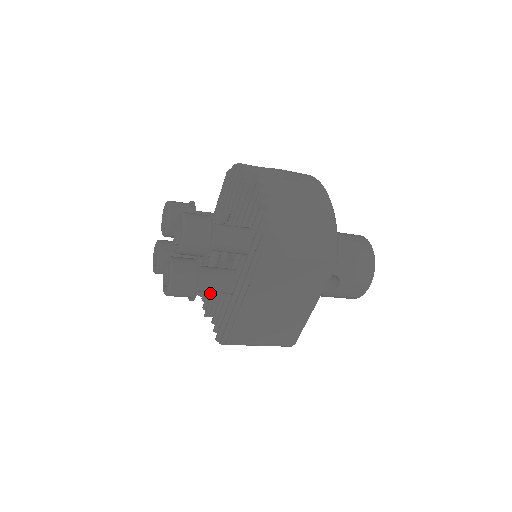
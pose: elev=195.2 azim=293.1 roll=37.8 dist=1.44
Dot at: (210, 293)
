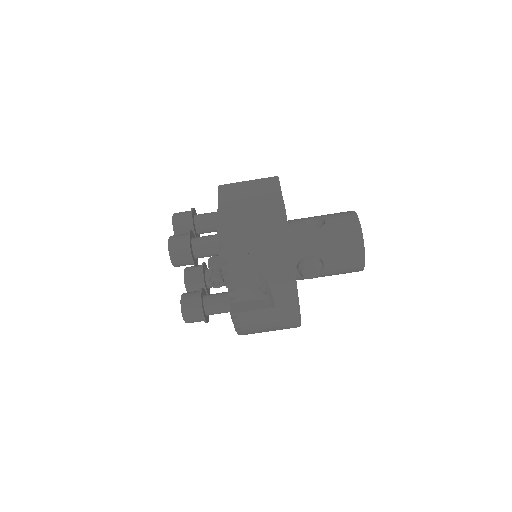
Dot at: (221, 277)
